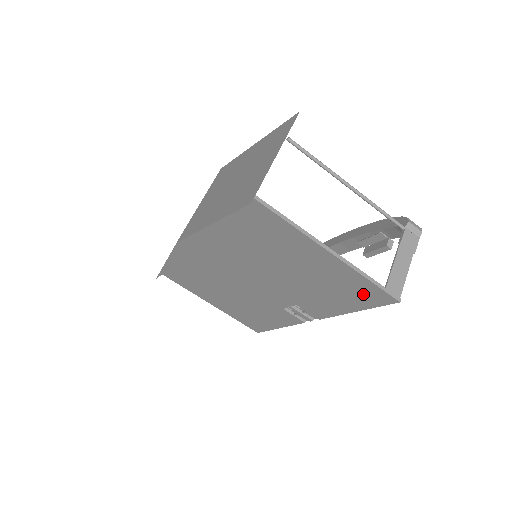
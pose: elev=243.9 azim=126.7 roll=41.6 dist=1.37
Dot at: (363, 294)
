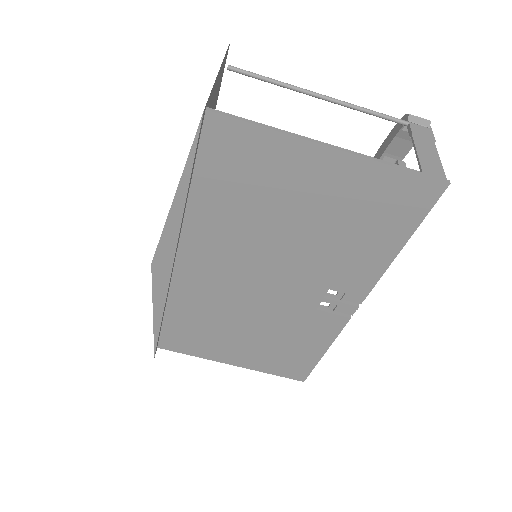
Dot at: (399, 203)
